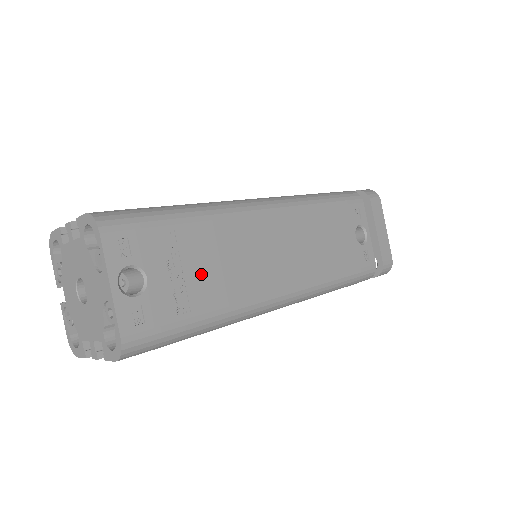
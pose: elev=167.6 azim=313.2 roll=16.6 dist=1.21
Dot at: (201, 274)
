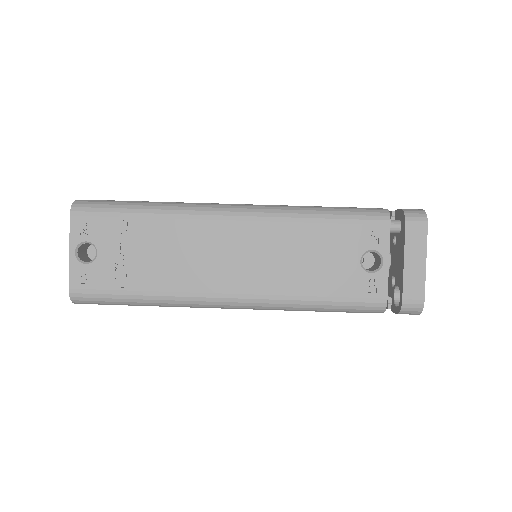
Dot at: (144, 260)
